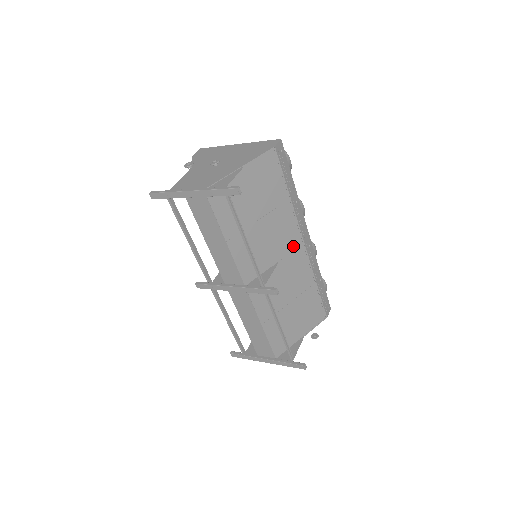
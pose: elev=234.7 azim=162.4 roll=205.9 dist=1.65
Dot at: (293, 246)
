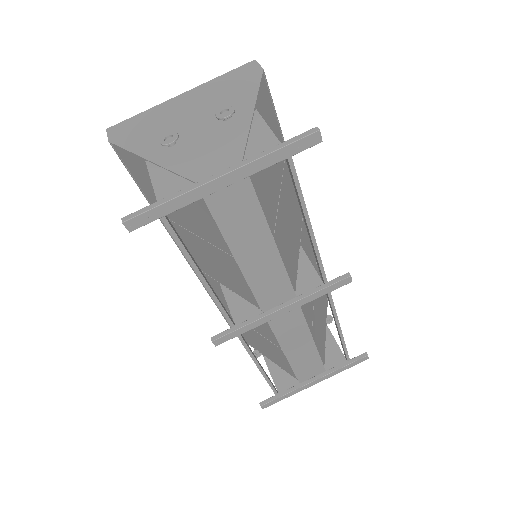
Dot at: (300, 216)
